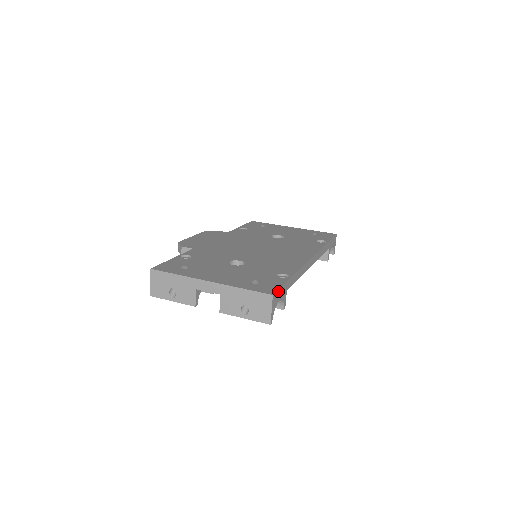
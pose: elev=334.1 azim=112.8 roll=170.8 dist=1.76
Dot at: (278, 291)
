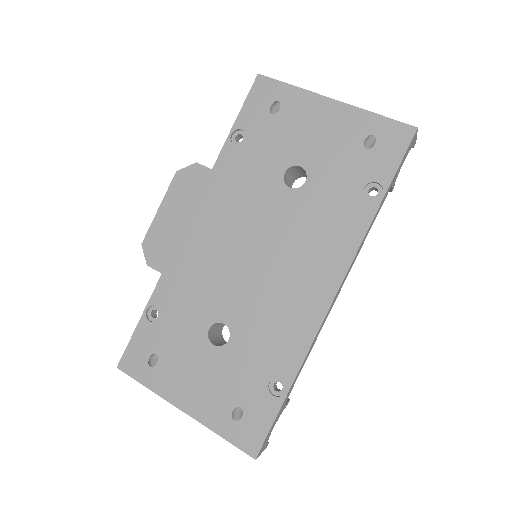
Dot at: (265, 440)
